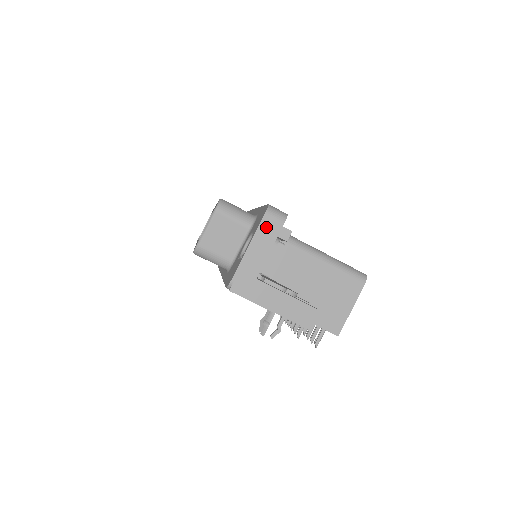
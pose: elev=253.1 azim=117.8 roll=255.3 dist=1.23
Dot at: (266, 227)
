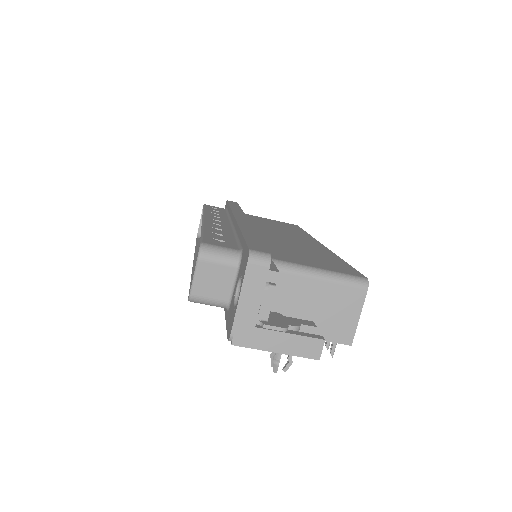
Dot at: (252, 275)
